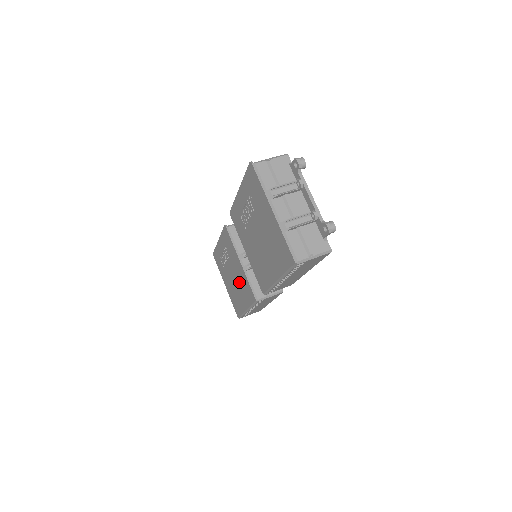
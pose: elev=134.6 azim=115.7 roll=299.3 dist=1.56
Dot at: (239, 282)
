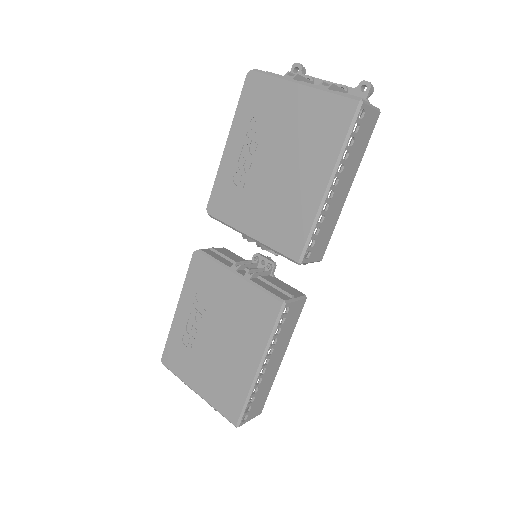
Dot at: (235, 324)
